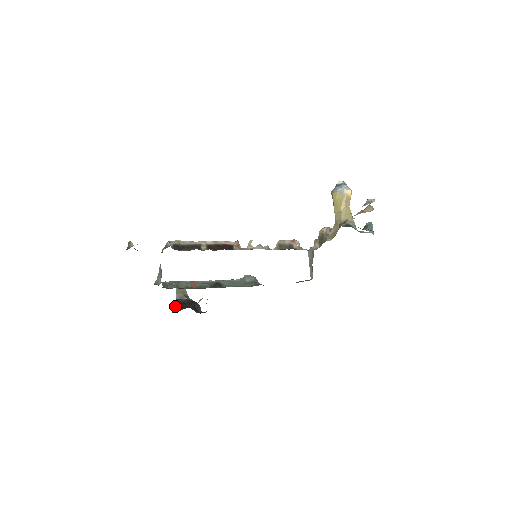
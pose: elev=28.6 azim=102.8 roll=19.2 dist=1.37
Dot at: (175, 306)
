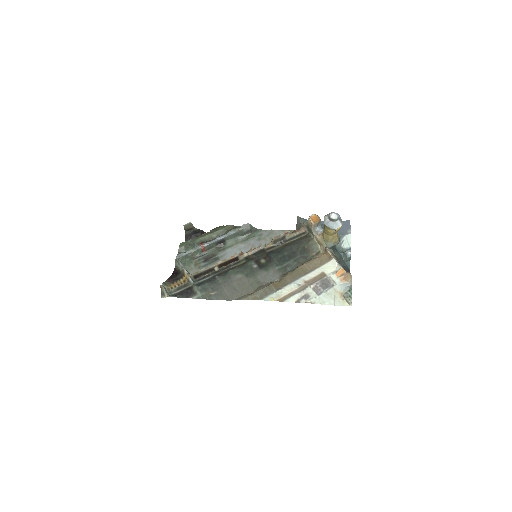
Dot at: (186, 239)
